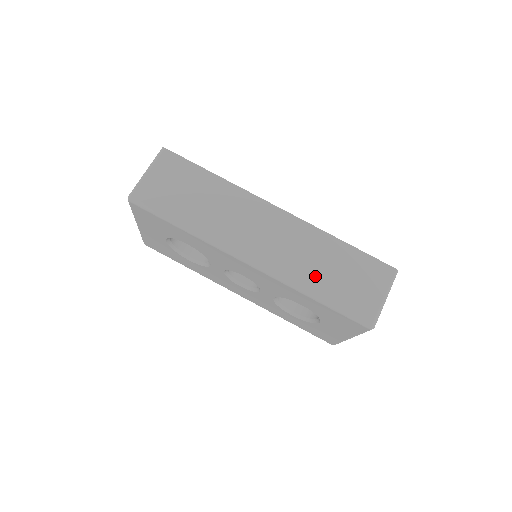
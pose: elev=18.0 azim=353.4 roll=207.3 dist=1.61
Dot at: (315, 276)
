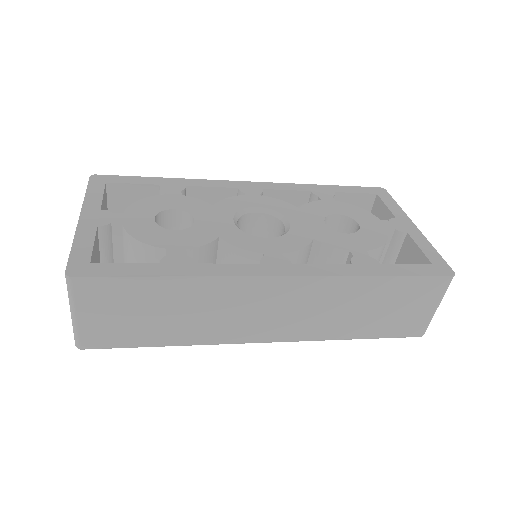
Dot at: (349, 324)
